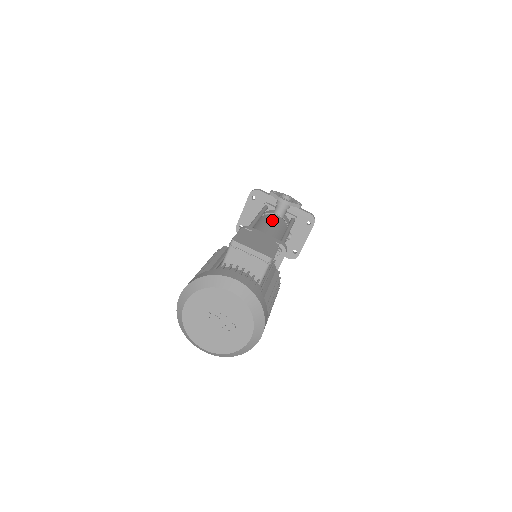
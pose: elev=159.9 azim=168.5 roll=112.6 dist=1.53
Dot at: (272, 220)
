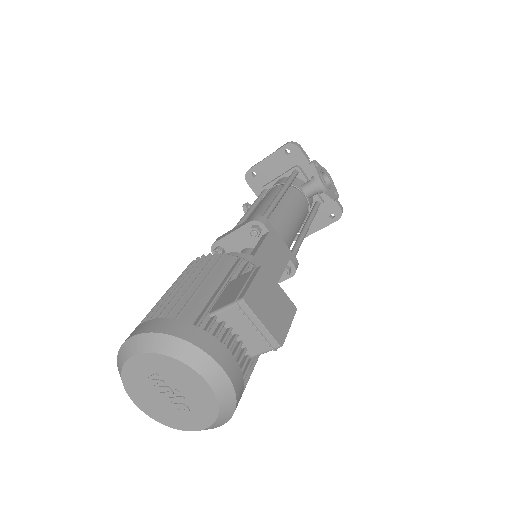
Dot at: (296, 204)
